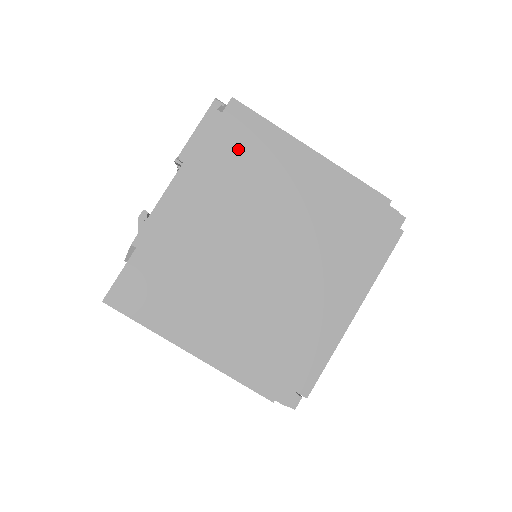
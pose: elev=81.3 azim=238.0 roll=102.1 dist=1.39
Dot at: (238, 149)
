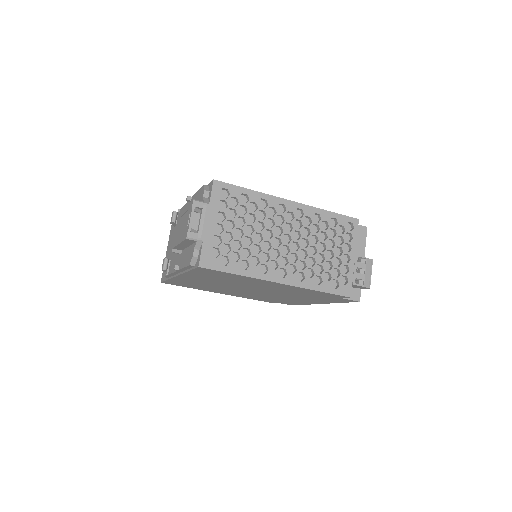
Dot at: (216, 276)
